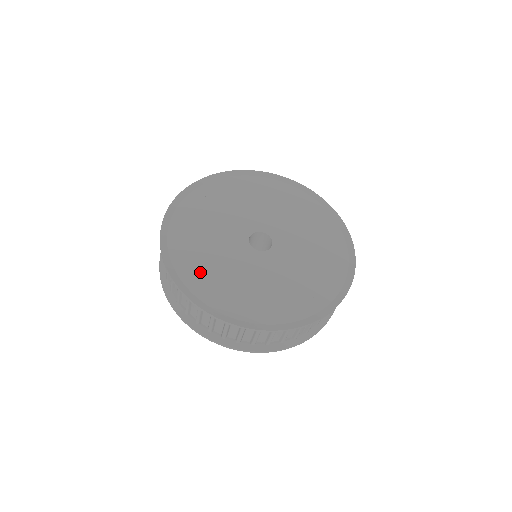
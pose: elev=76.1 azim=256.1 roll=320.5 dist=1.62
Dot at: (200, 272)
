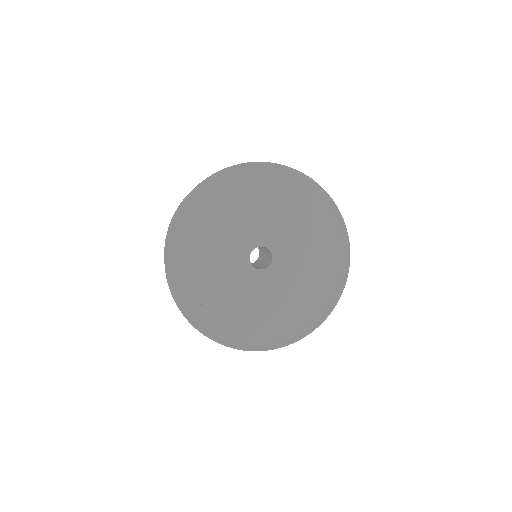
Dot at: (208, 304)
